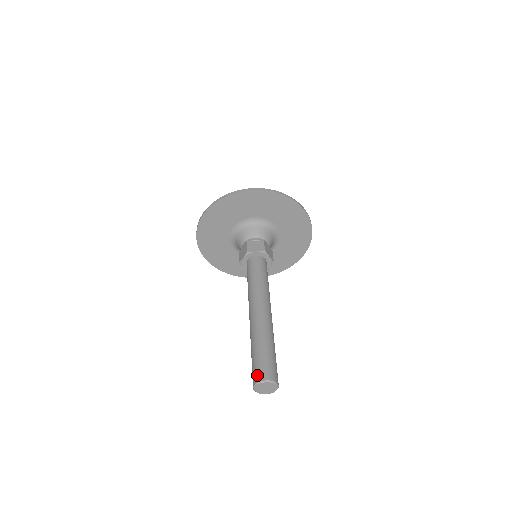
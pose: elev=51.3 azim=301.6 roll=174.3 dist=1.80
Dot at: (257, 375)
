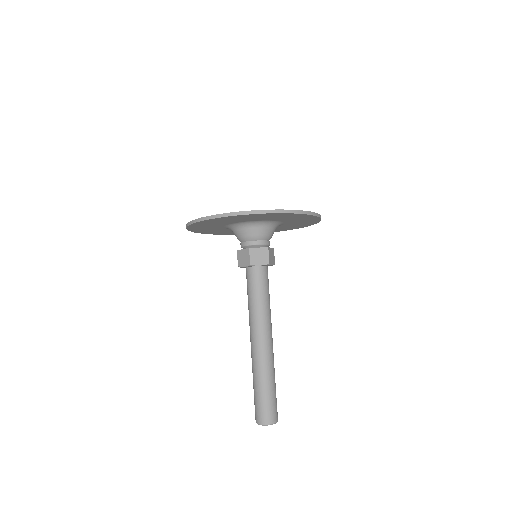
Dot at: (261, 418)
